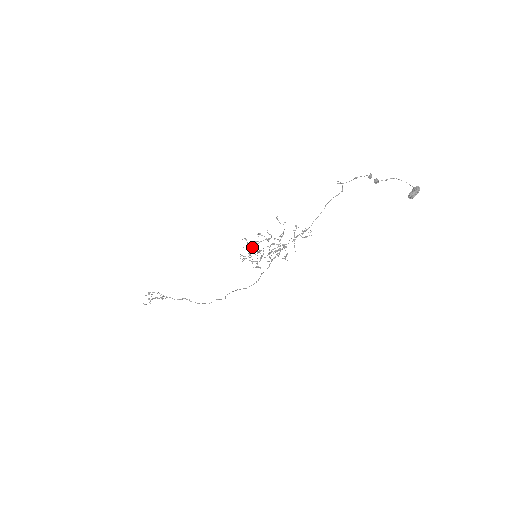
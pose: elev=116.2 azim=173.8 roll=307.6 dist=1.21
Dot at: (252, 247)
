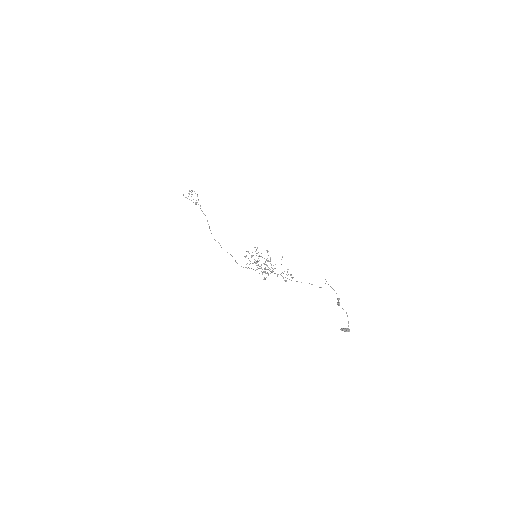
Dot at: occluded
